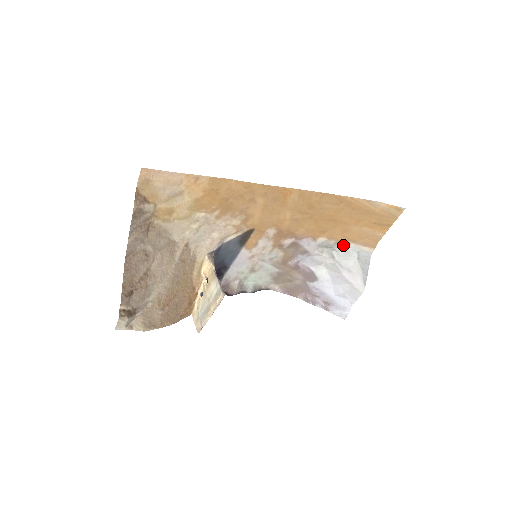
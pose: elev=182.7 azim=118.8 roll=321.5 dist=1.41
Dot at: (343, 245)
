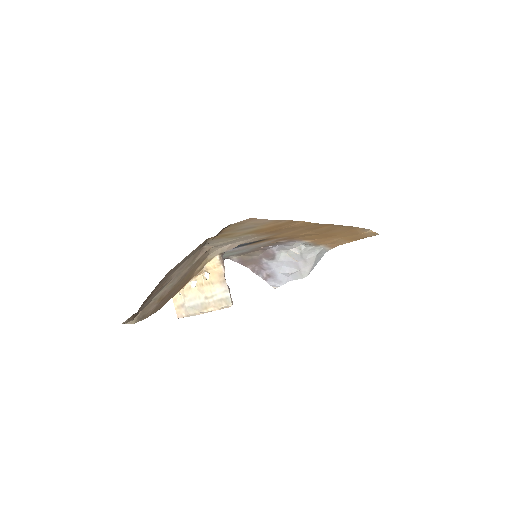
Dot at: (315, 245)
